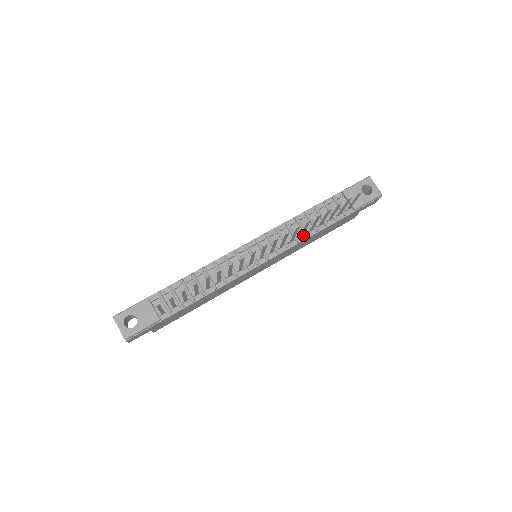
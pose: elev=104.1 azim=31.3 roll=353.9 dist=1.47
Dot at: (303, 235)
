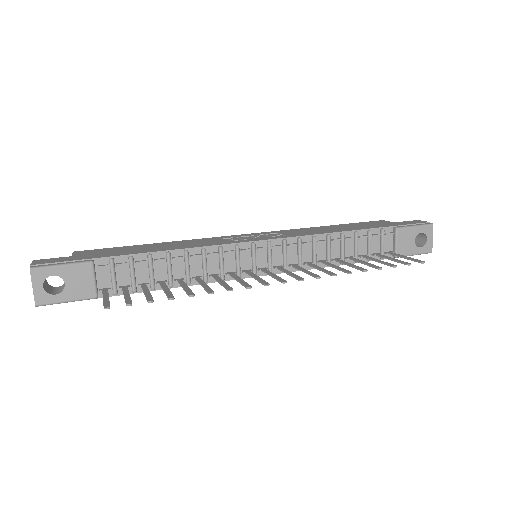
Dot at: (324, 261)
